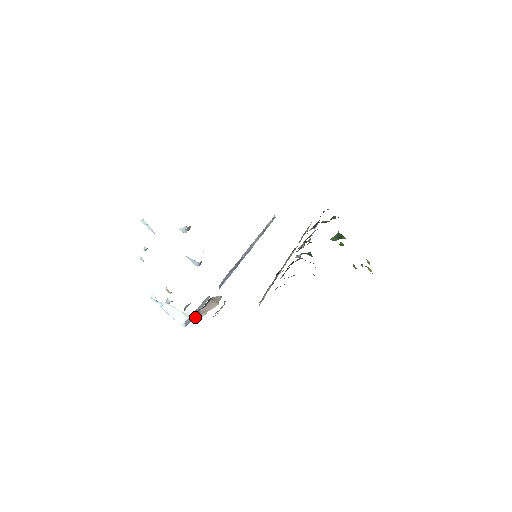
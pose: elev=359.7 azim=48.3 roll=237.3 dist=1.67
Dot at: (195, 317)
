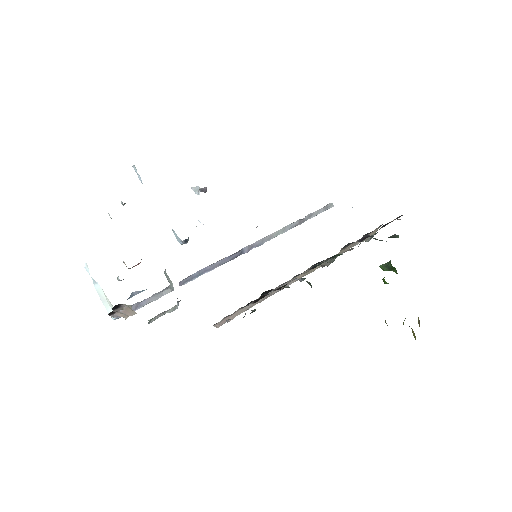
Dot at: (117, 315)
